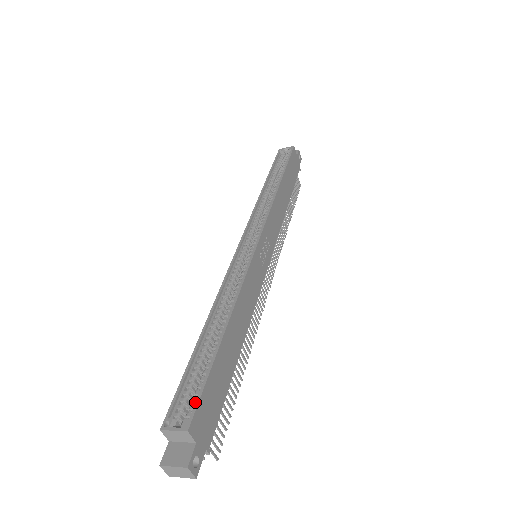
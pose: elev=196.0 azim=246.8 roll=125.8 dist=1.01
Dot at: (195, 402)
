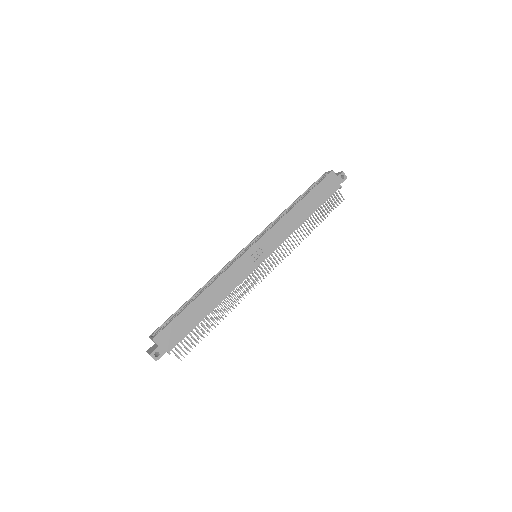
Dot at: (164, 328)
